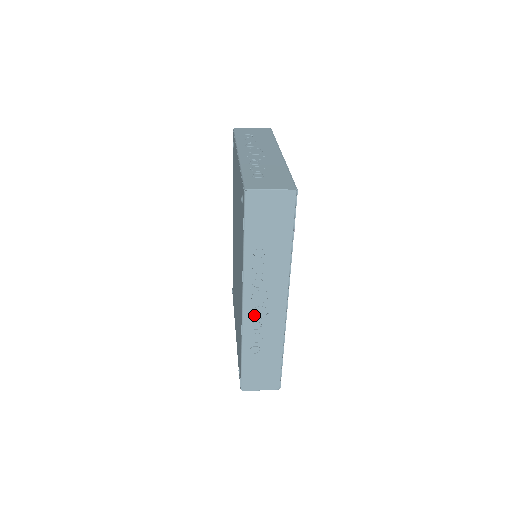
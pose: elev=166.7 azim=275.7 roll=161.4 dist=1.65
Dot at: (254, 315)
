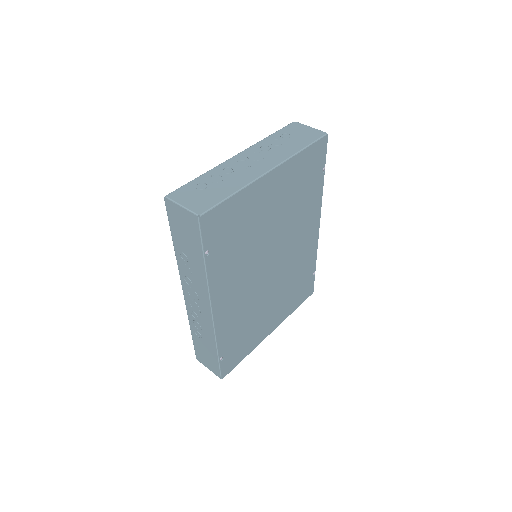
Dot at: (192, 305)
